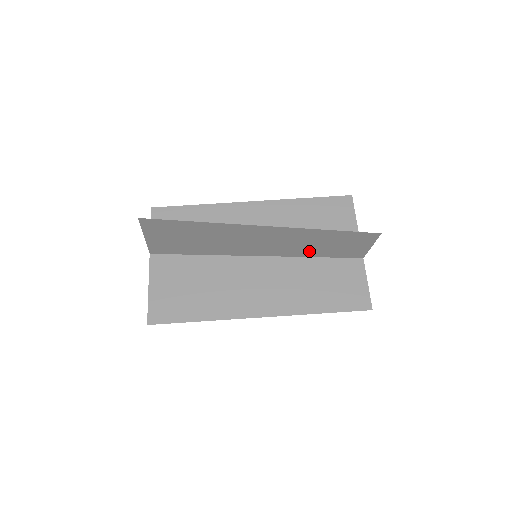
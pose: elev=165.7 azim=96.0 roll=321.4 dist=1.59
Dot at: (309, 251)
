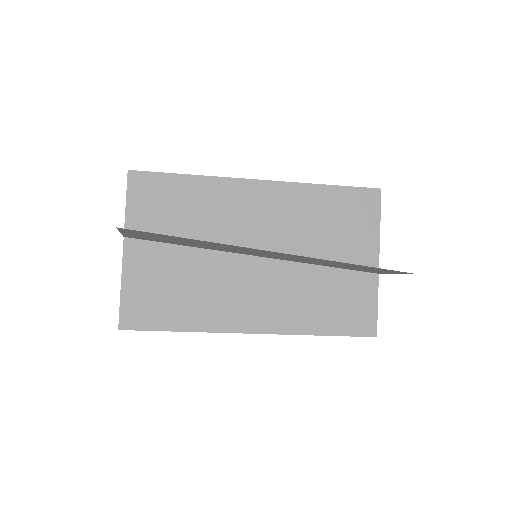
Dot at: (321, 264)
